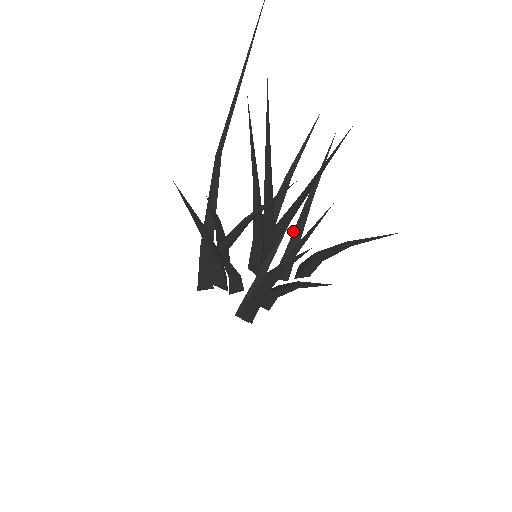
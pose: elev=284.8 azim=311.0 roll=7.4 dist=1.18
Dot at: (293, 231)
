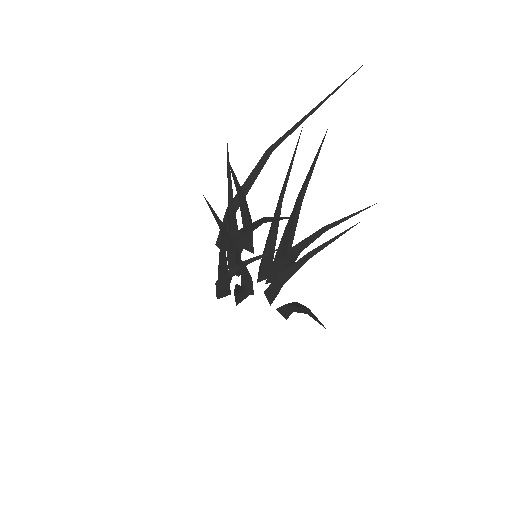
Dot at: (291, 266)
